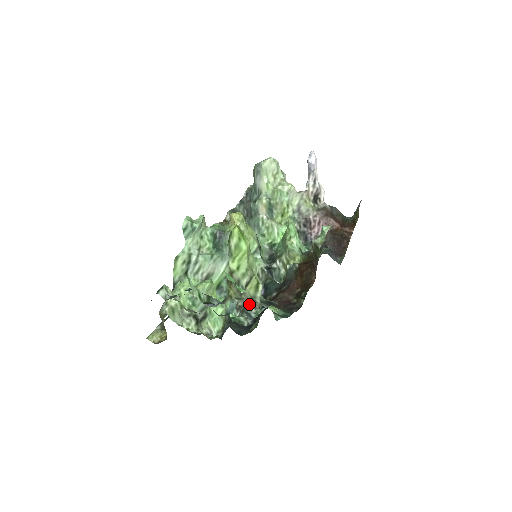
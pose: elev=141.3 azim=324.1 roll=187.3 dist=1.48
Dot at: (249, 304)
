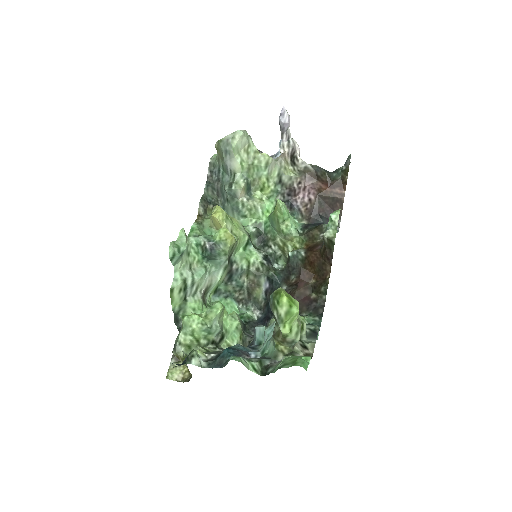
Dot at: occluded
